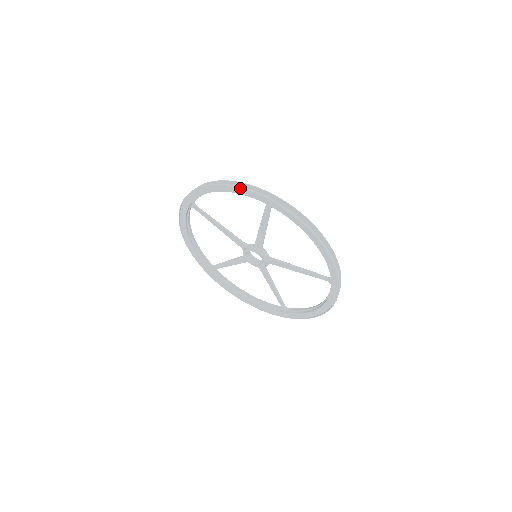
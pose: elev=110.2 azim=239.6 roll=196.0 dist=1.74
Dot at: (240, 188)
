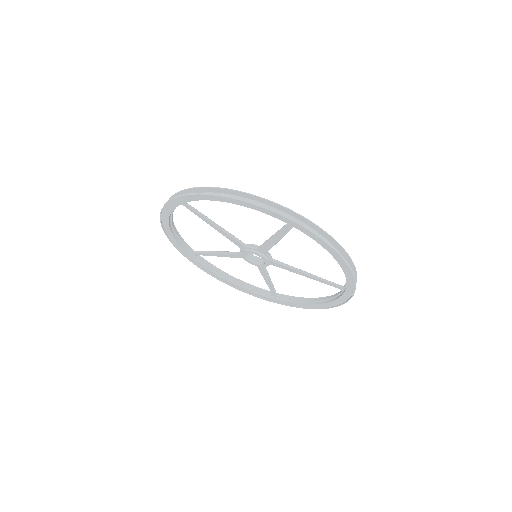
Dot at: (260, 207)
